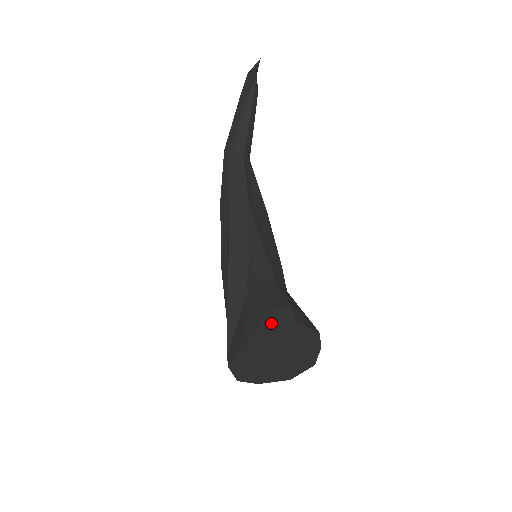
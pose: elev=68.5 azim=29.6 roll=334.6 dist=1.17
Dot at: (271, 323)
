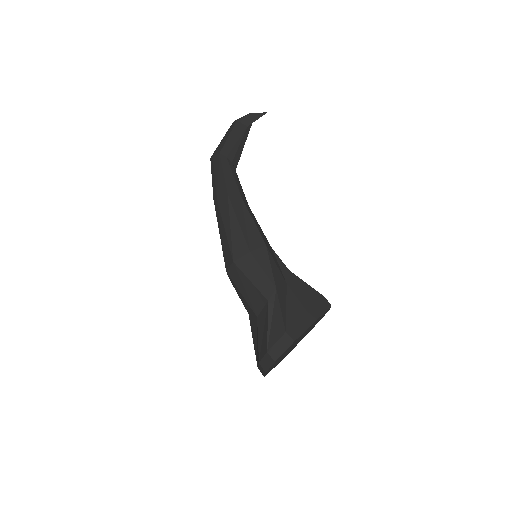
Dot at: (330, 307)
